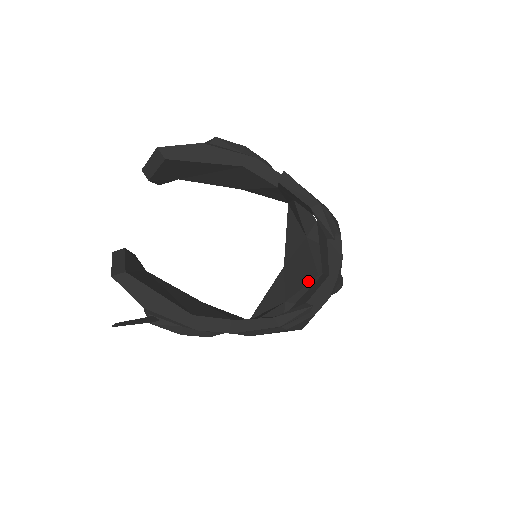
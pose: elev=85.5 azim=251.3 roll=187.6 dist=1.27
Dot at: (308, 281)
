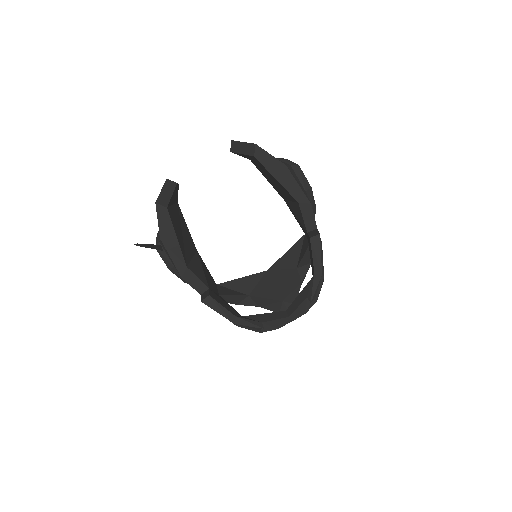
Dot at: (274, 298)
